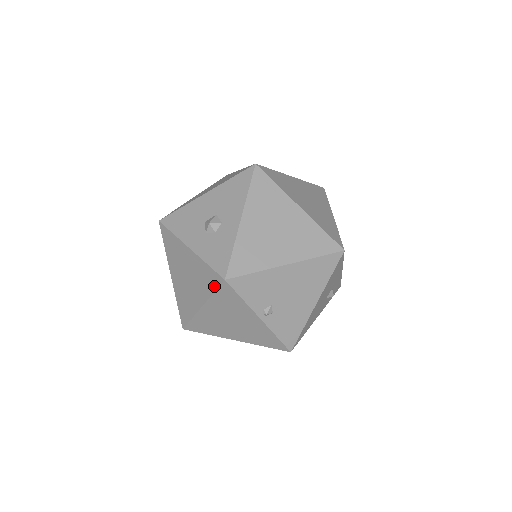
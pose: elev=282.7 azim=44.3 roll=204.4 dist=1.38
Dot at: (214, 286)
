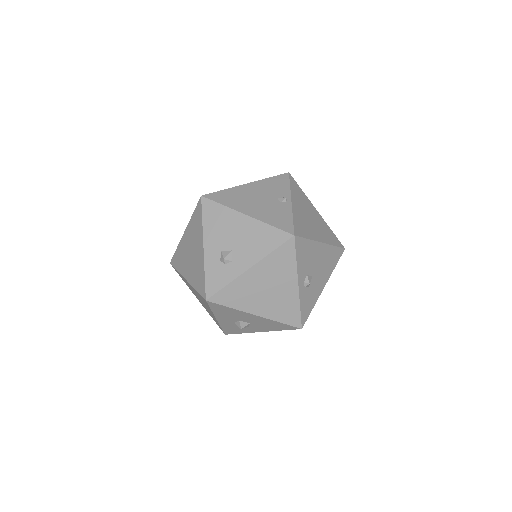
Dot at: (216, 323)
